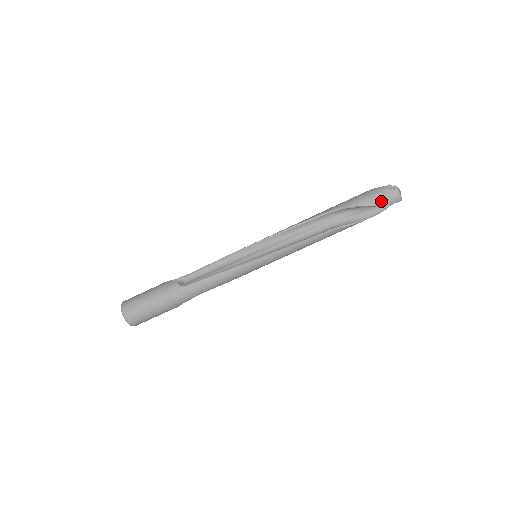
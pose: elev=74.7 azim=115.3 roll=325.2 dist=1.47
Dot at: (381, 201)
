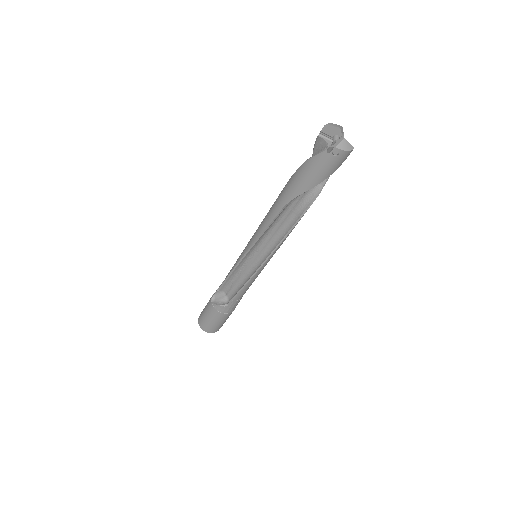
Dot at: (332, 170)
